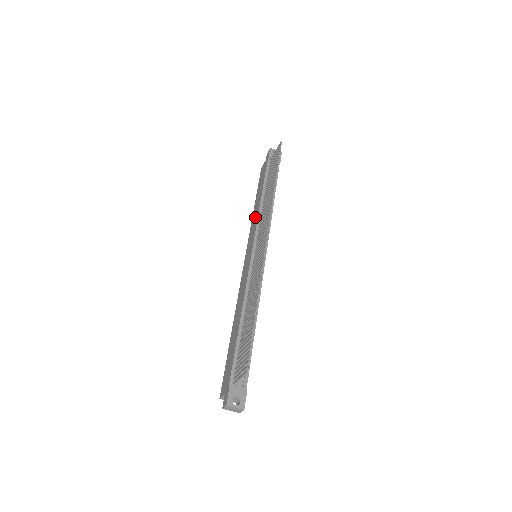
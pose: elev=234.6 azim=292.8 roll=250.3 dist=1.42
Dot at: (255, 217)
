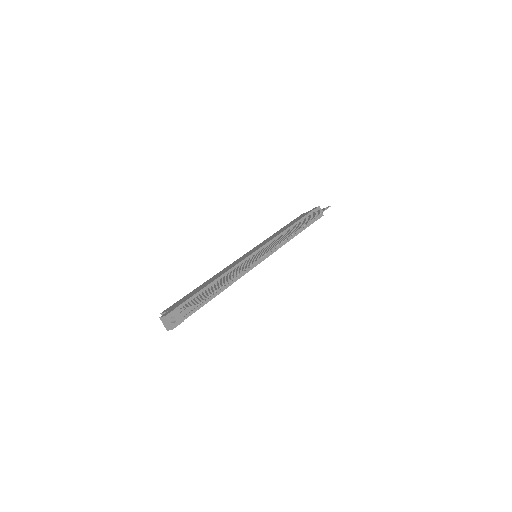
Dot at: (275, 235)
